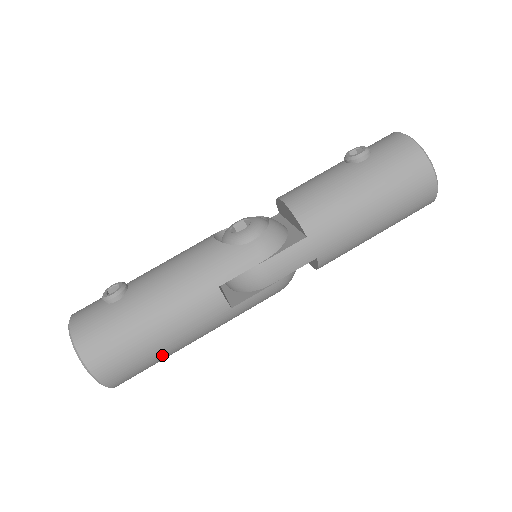
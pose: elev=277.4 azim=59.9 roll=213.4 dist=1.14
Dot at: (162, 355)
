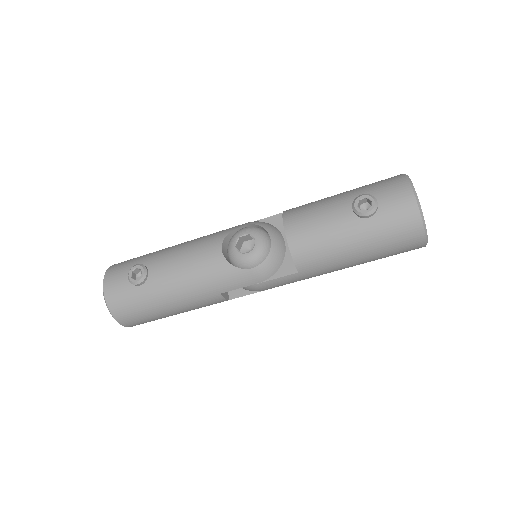
Dot at: occluded
